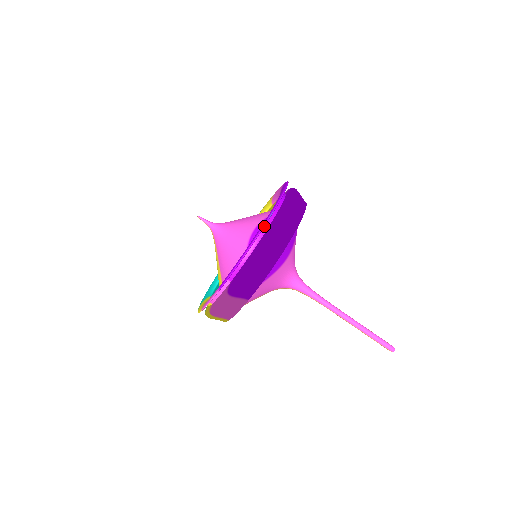
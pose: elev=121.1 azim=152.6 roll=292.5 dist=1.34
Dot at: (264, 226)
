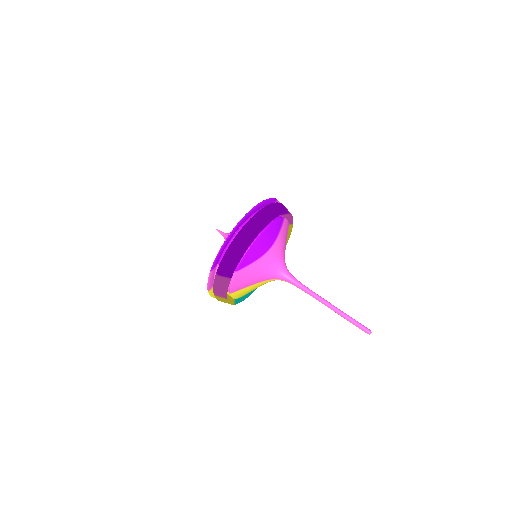
Dot at: (238, 224)
